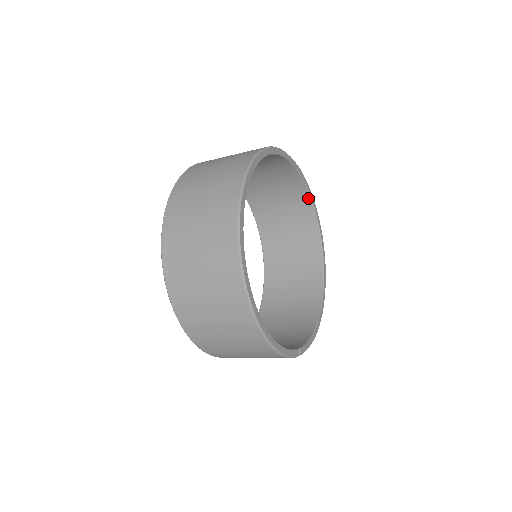
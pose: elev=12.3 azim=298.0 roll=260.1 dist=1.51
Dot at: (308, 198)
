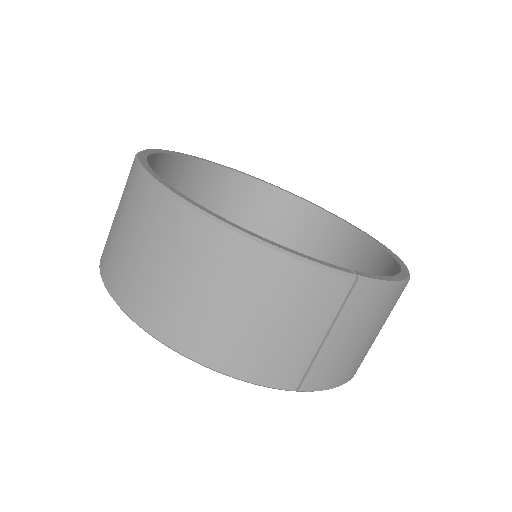
Dot at: (309, 207)
